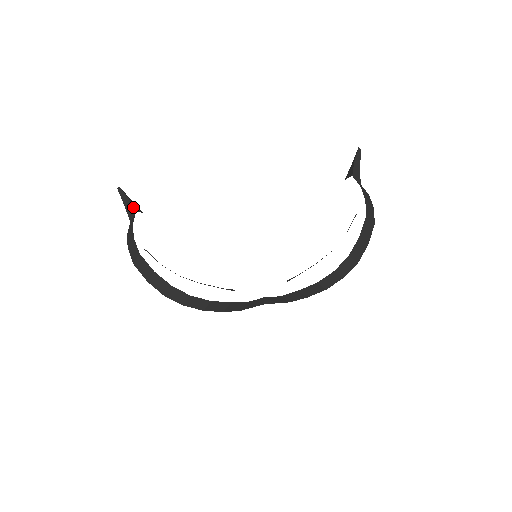
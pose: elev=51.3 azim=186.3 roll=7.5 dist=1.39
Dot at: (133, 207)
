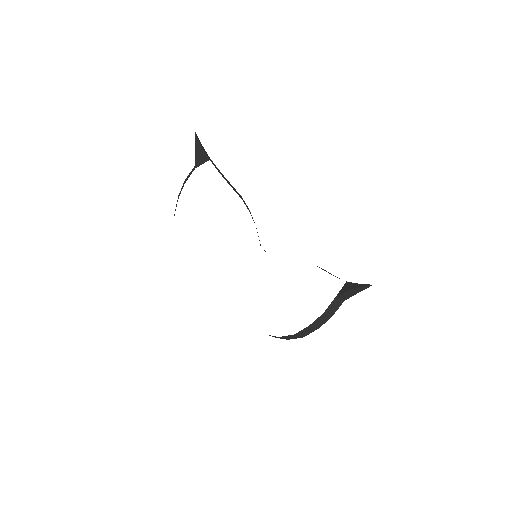
Dot at: (195, 162)
